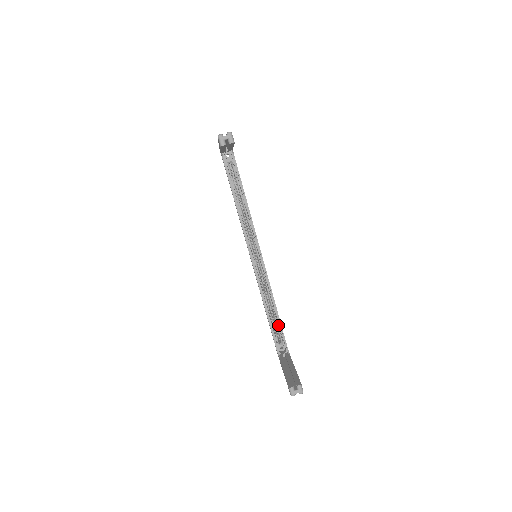
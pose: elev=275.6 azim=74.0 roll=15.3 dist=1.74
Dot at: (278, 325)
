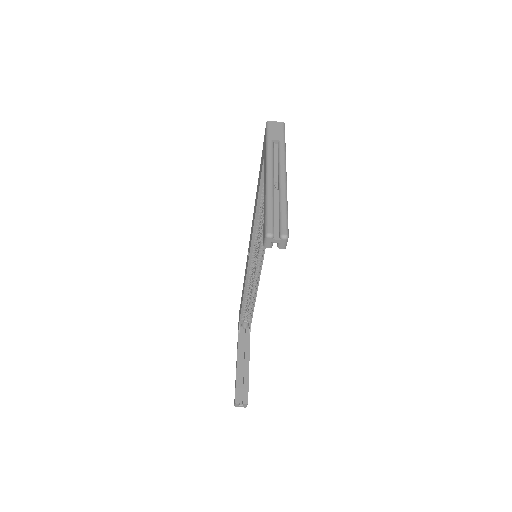
Dot at: occluded
